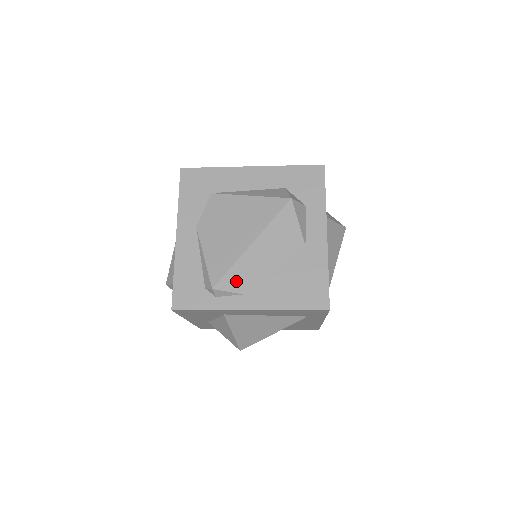
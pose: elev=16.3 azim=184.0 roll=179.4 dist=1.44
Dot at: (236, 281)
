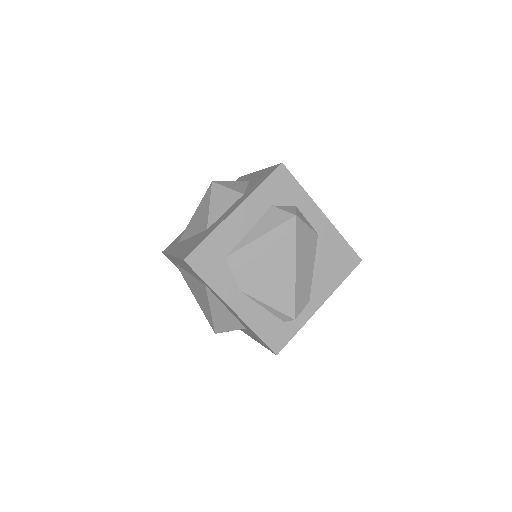
Dot at: (302, 300)
